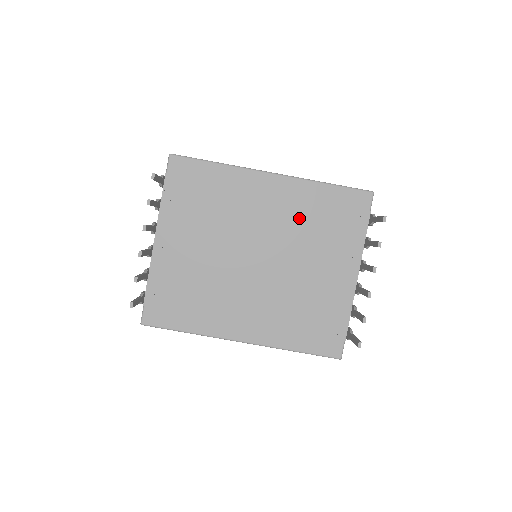
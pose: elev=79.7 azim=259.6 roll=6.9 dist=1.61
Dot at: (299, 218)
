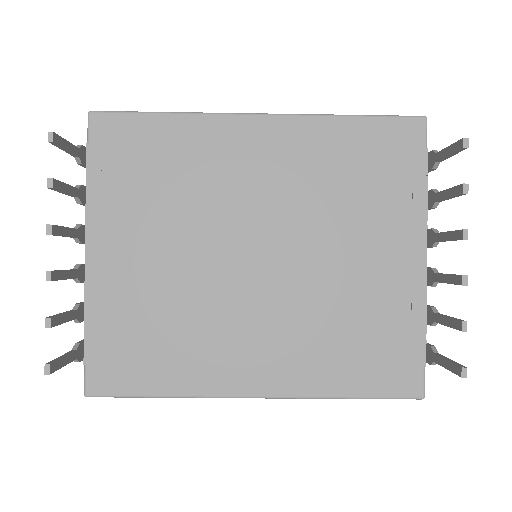
Dot at: (314, 178)
